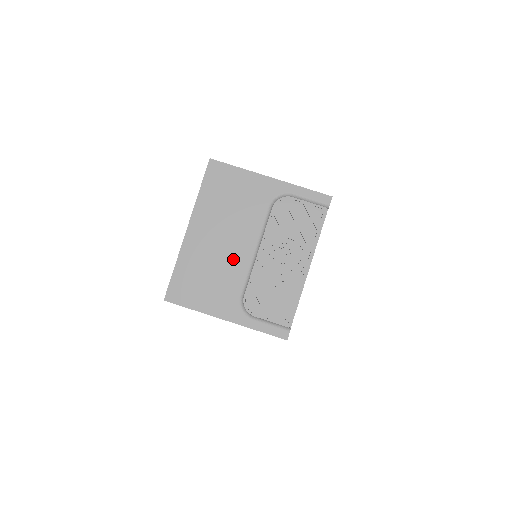
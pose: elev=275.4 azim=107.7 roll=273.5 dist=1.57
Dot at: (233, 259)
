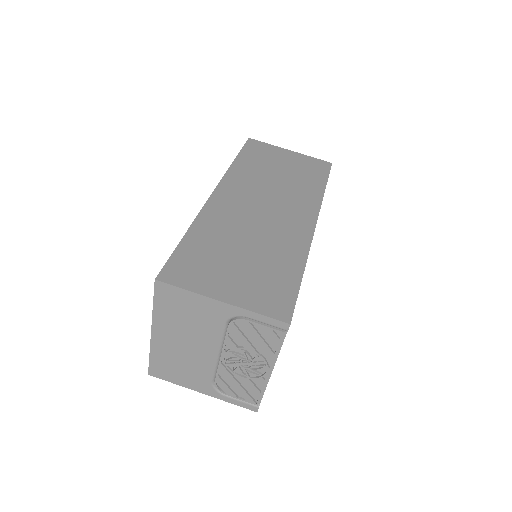
Dot at: (199, 358)
